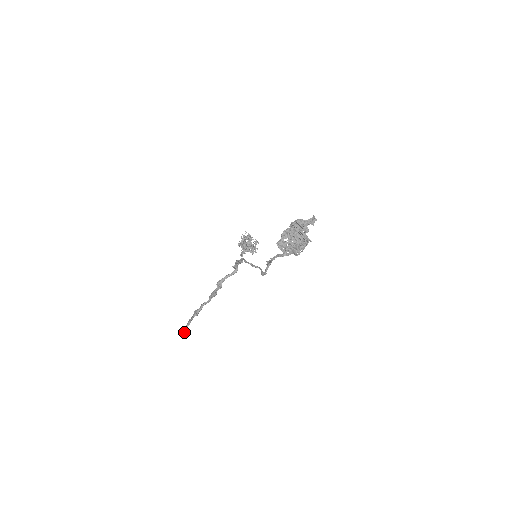
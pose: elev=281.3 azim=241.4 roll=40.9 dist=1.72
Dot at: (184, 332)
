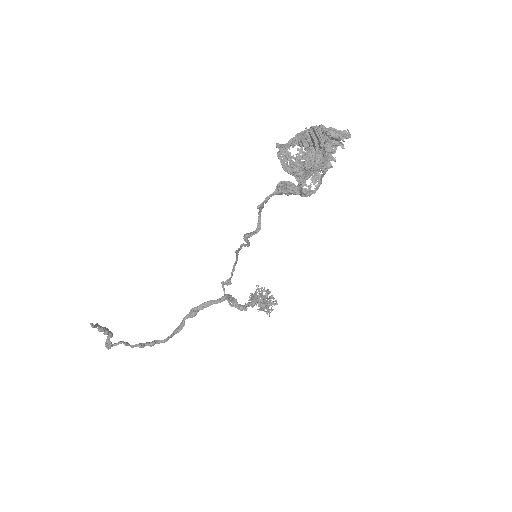
Dot at: (101, 326)
